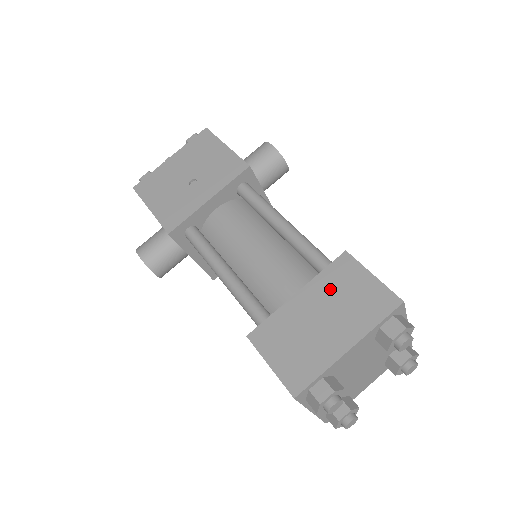
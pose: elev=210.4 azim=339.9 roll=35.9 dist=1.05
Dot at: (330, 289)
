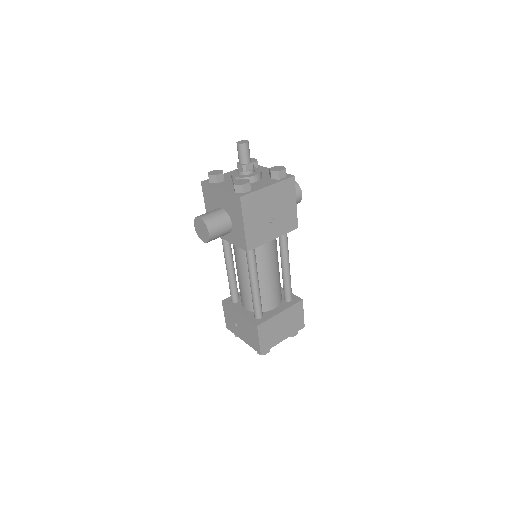
Dot at: (291, 315)
